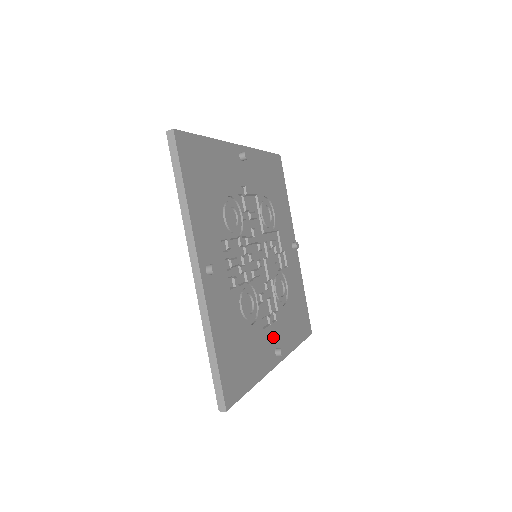
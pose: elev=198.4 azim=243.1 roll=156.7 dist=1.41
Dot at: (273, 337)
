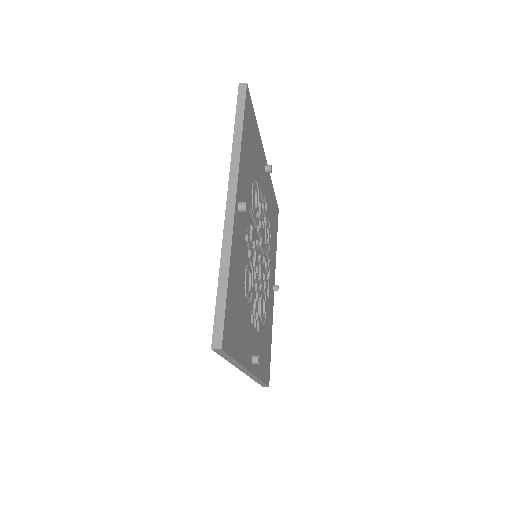
Dot at: (271, 285)
